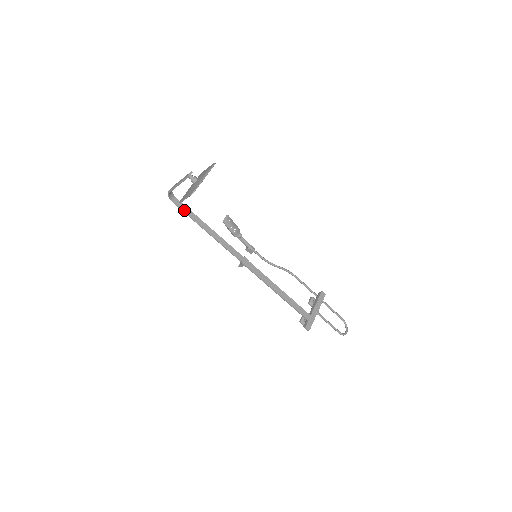
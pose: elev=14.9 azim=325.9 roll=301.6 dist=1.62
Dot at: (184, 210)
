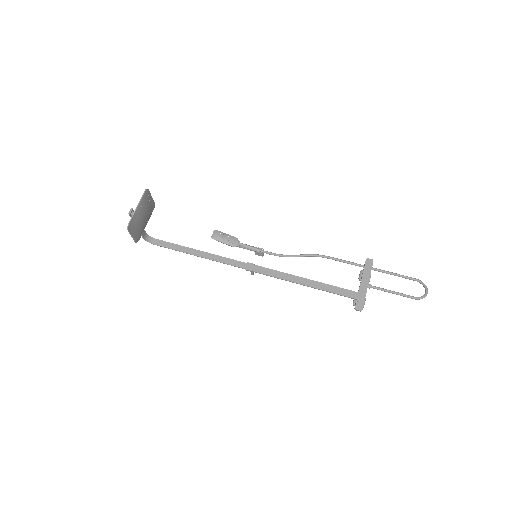
Dot at: (168, 246)
